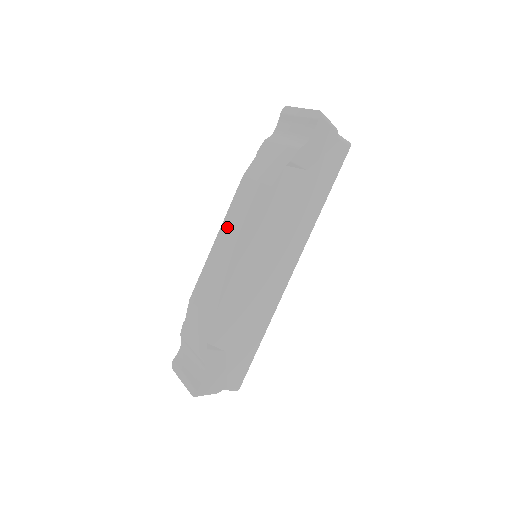
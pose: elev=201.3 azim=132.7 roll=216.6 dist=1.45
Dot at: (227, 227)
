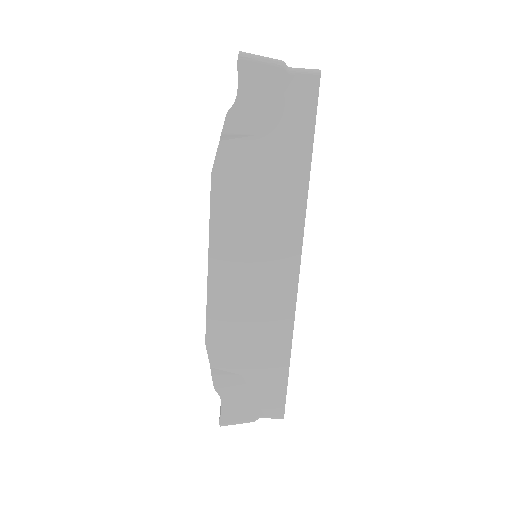
Dot at: occluded
